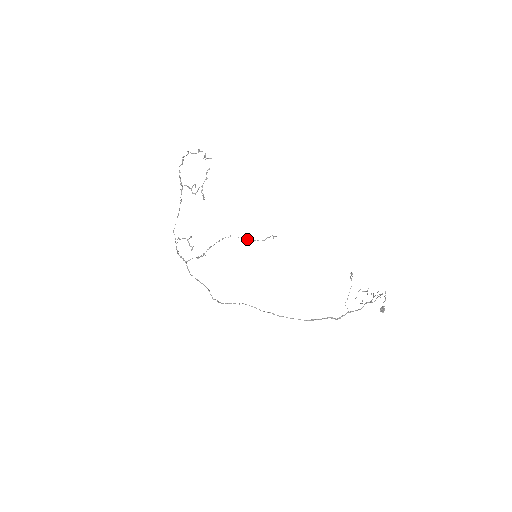
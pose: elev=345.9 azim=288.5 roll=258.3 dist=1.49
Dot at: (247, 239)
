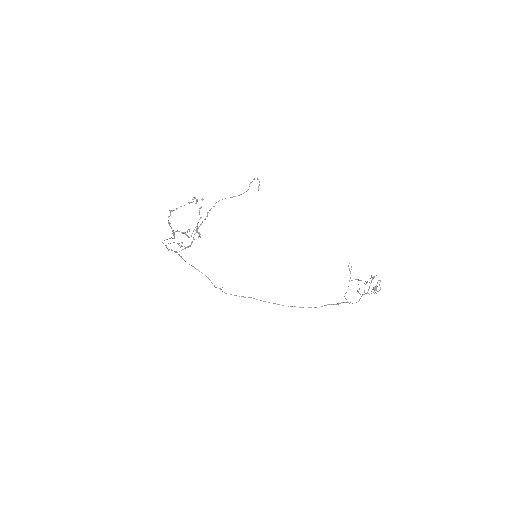
Dot at: (230, 197)
